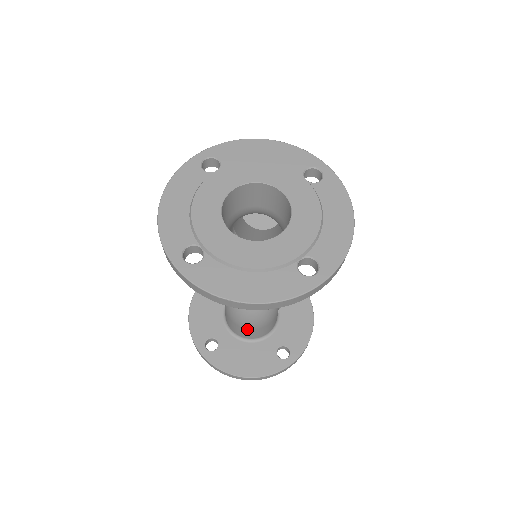
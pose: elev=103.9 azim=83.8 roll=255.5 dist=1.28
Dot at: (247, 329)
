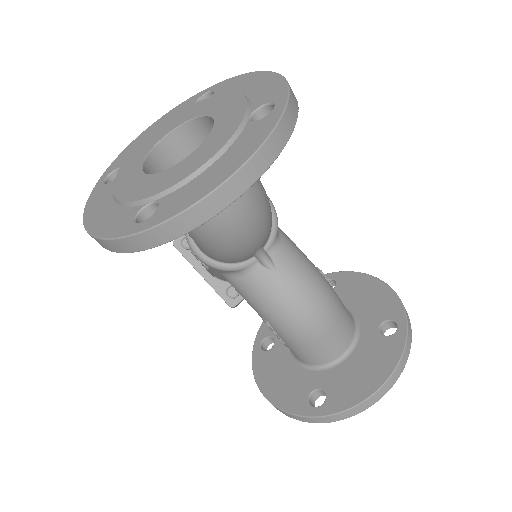
Dot at: (326, 335)
